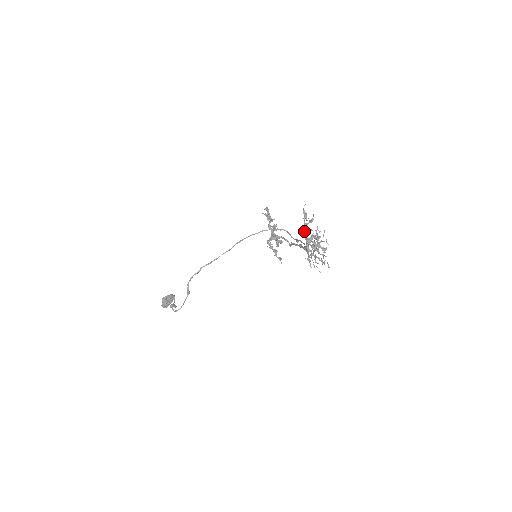
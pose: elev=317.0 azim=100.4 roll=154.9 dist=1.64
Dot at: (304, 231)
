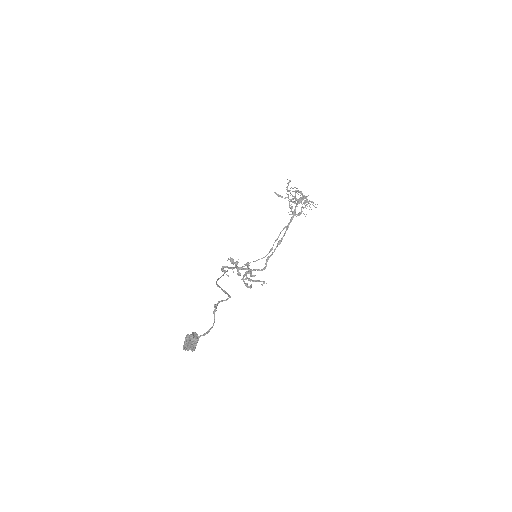
Dot at: (289, 190)
